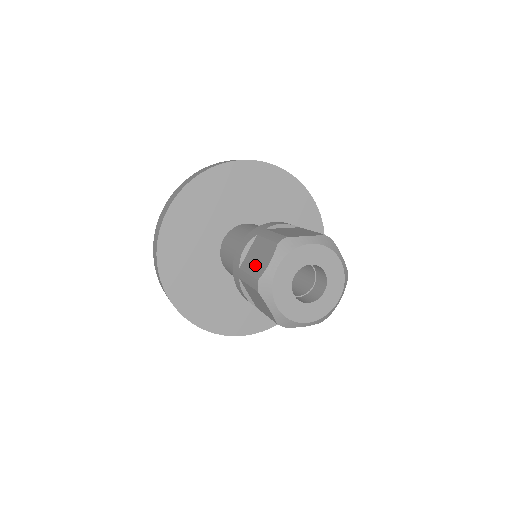
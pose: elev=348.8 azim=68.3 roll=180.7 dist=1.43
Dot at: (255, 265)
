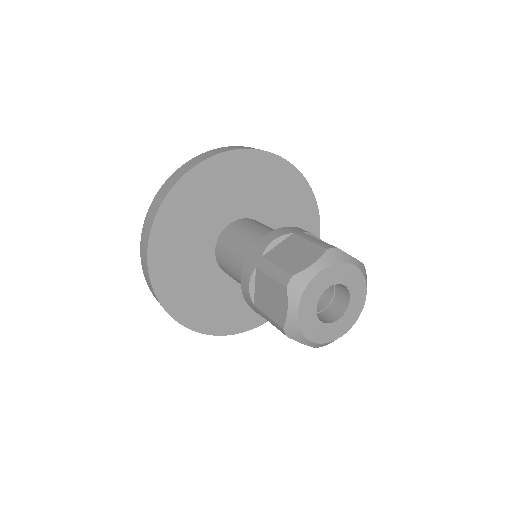
Dot at: (271, 308)
